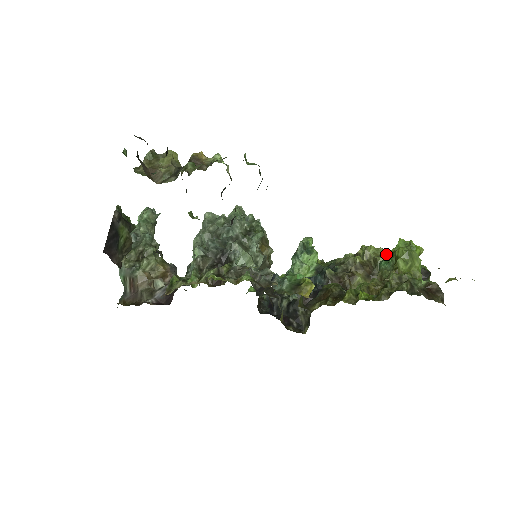
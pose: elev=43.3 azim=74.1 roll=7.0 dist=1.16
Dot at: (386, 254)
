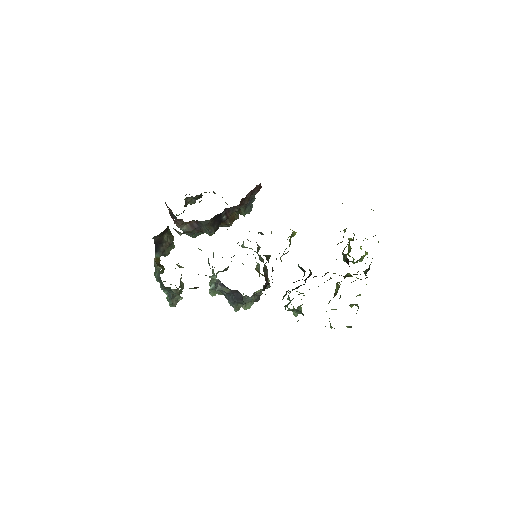
Dot at: occluded
